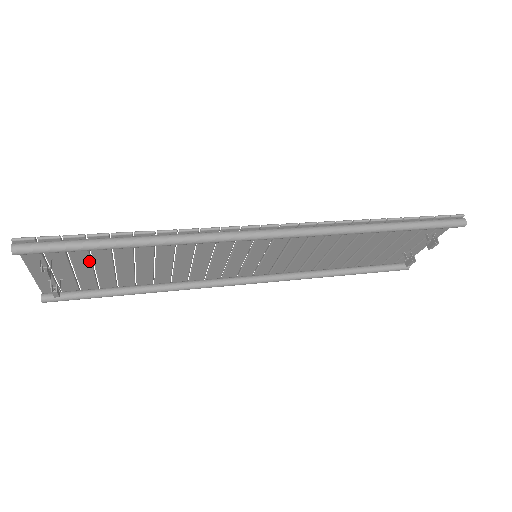
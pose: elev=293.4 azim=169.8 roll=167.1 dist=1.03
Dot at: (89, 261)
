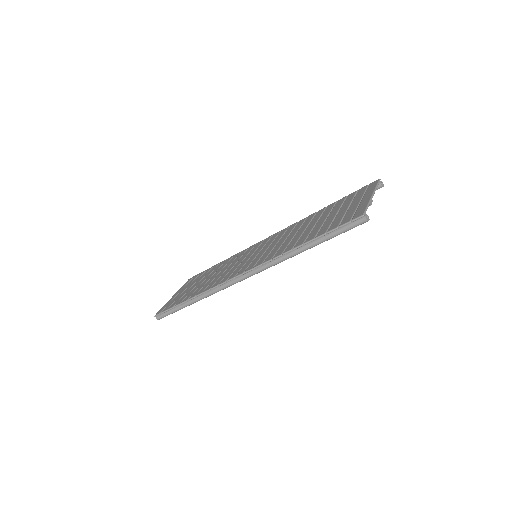
Dot at: occluded
